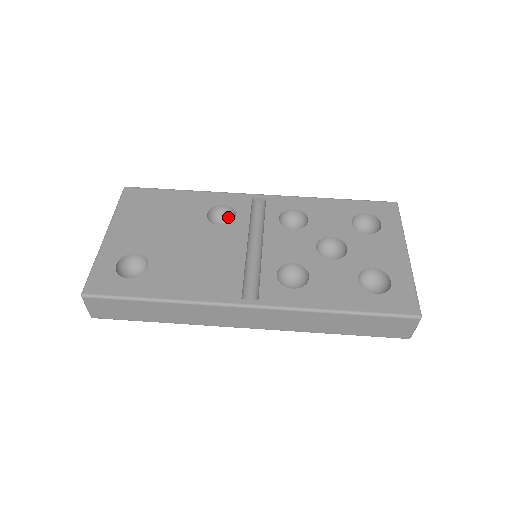
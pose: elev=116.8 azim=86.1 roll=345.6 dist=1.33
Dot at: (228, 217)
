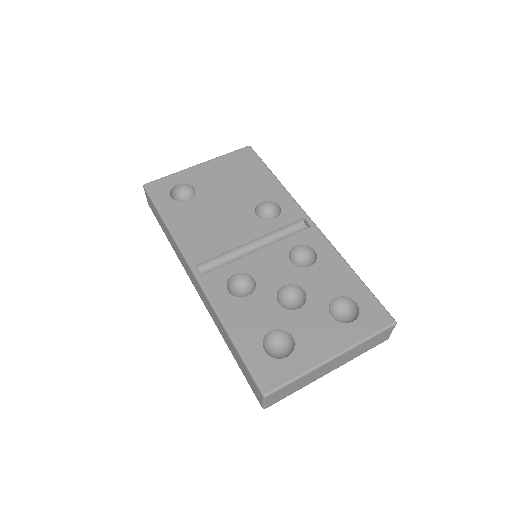
Dot at: (276, 217)
